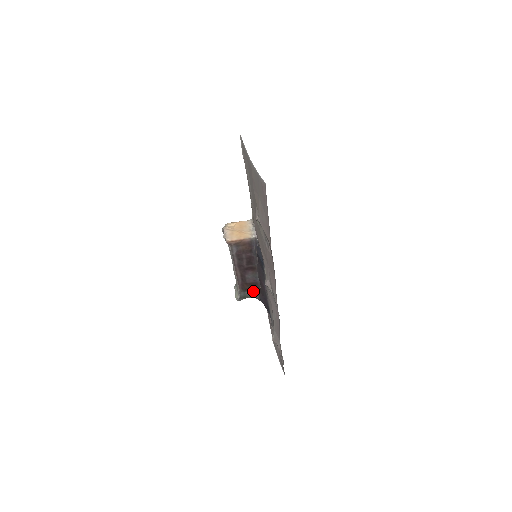
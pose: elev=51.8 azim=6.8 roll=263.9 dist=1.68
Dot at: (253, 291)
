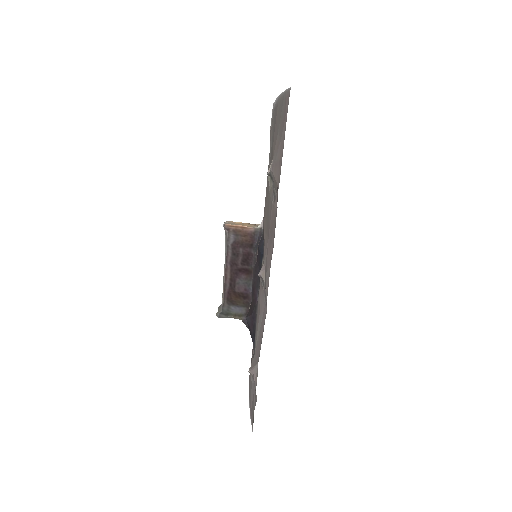
Dot at: (240, 308)
